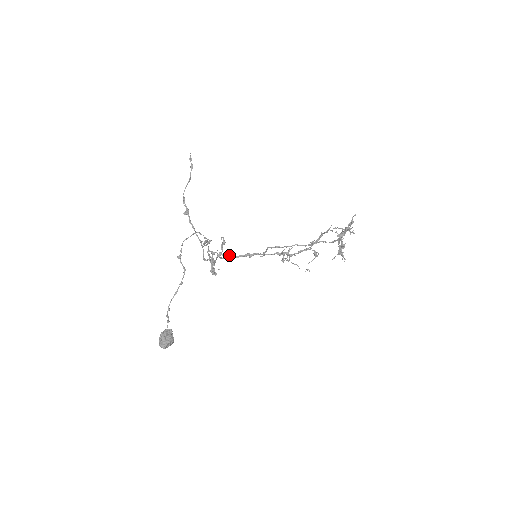
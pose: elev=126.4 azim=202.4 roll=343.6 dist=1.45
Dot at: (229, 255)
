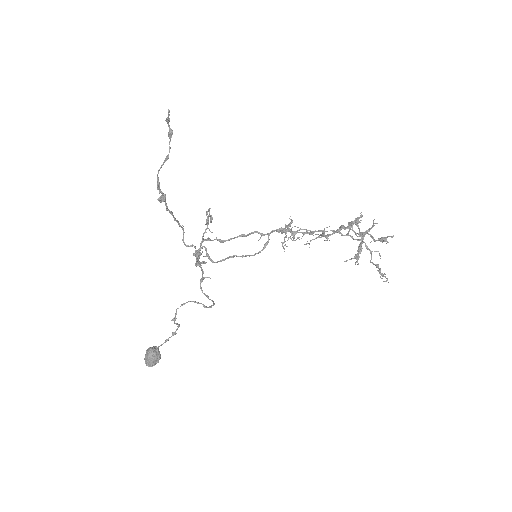
Dot at: (218, 239)
